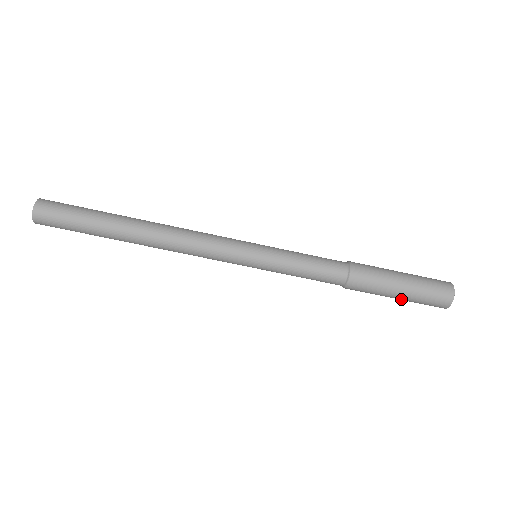
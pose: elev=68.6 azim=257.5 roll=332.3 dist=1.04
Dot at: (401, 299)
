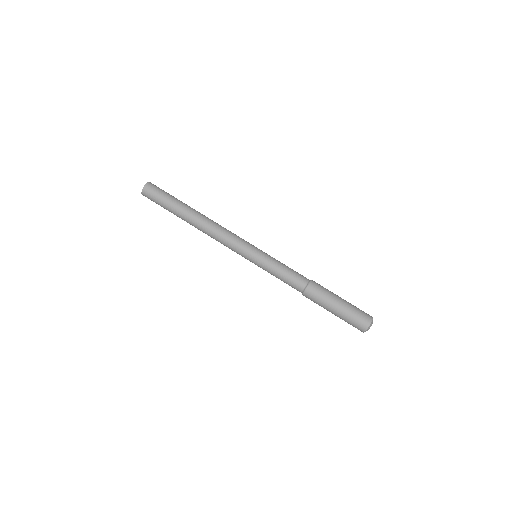
Dot at: (340, 309)
